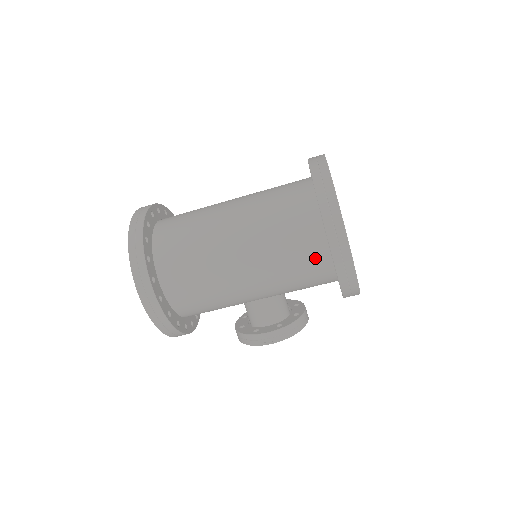
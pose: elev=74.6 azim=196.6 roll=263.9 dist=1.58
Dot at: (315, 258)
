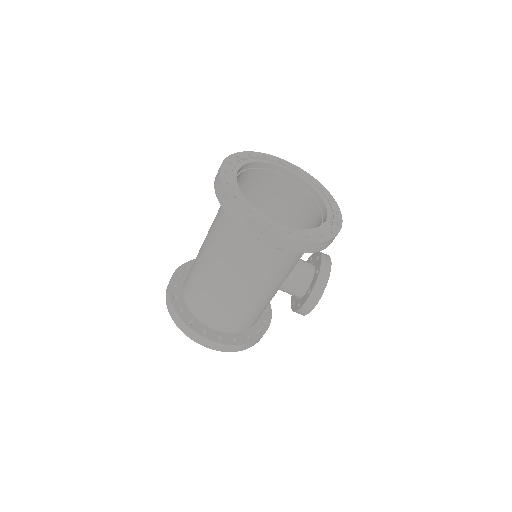
Dot at: (275, 248)
